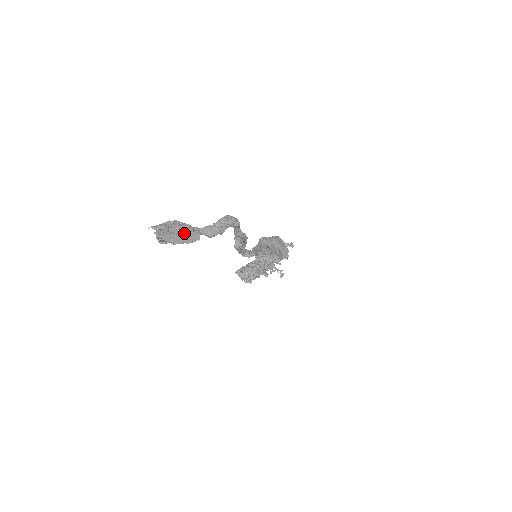
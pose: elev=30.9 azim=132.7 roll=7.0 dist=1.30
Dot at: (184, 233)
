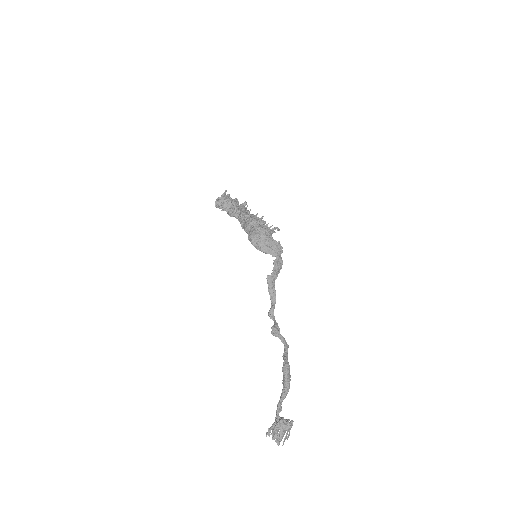
Dot at: (289, 434)
